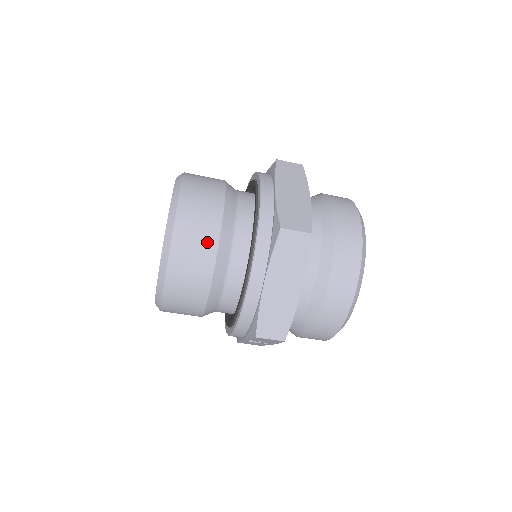
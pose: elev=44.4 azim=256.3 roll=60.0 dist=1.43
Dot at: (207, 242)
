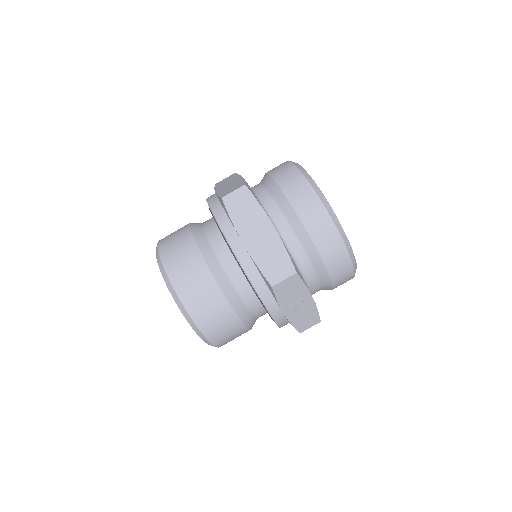
Dot at: (190, 254)
